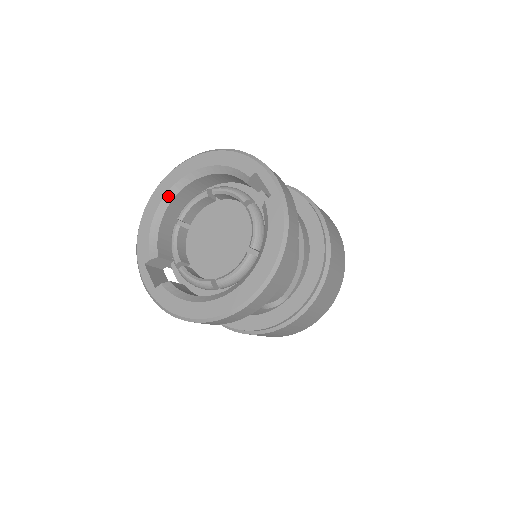
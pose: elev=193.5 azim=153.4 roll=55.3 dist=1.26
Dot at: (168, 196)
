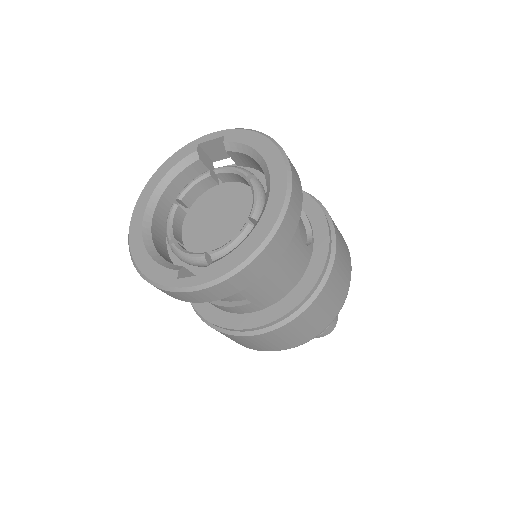
Dot at: (145, 233)
